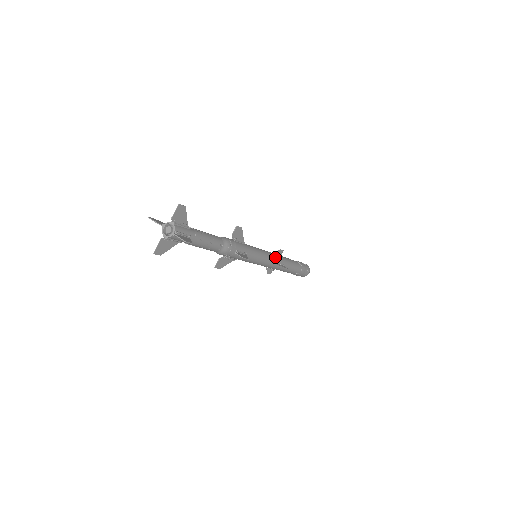
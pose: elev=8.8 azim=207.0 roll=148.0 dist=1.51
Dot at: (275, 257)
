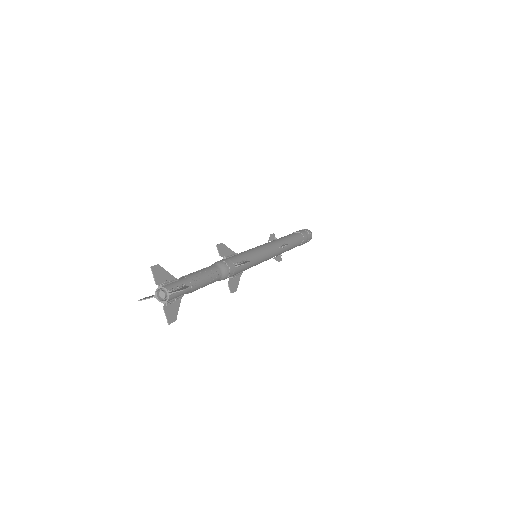
Dot at: (272, 244)
